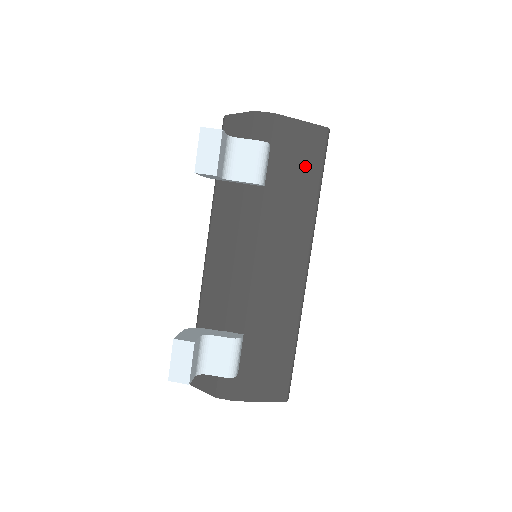
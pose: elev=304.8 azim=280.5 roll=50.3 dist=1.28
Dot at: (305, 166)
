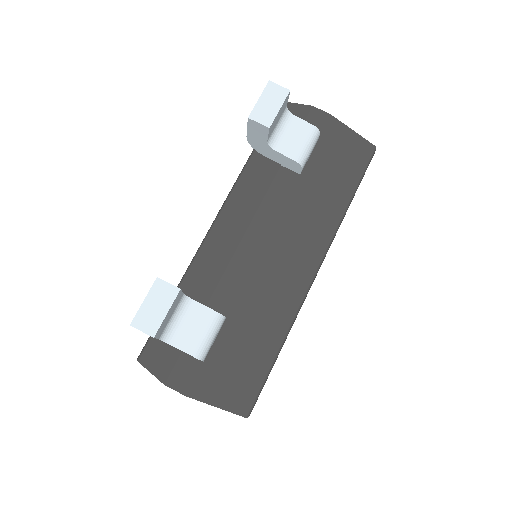
Dot at: (345, 171)
